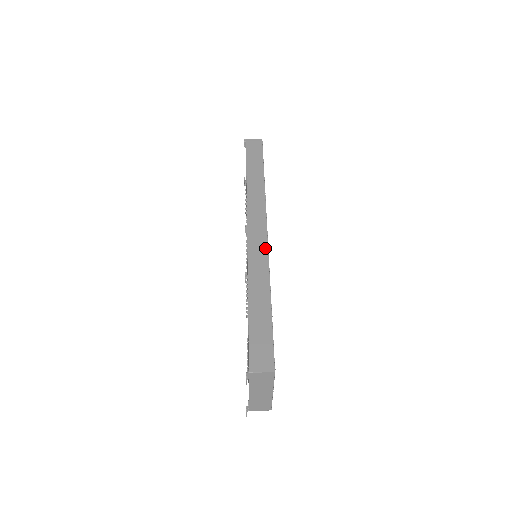
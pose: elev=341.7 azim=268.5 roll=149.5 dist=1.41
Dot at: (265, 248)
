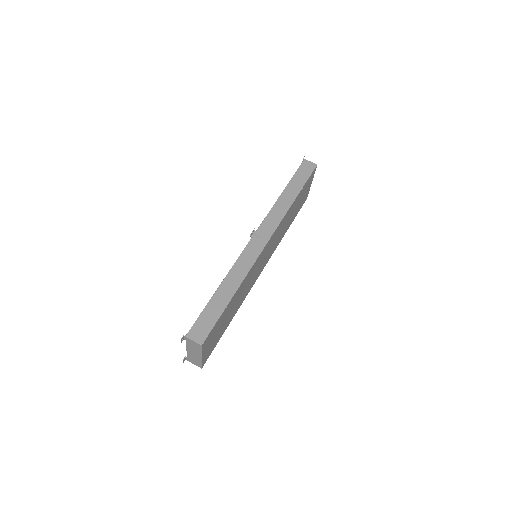
Dot at: (256, 256)
